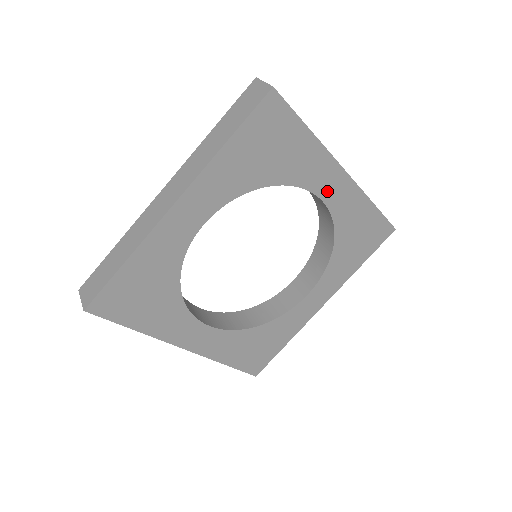
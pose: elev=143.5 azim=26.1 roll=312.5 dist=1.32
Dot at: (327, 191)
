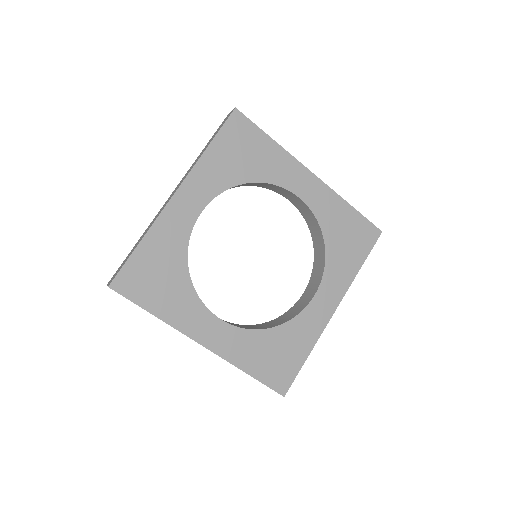
Dot at: (302, 190)
